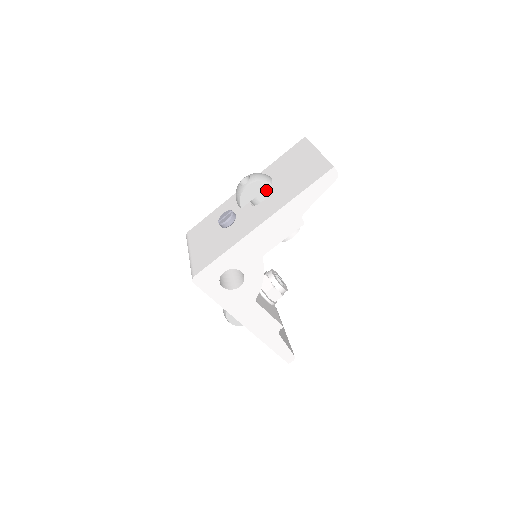
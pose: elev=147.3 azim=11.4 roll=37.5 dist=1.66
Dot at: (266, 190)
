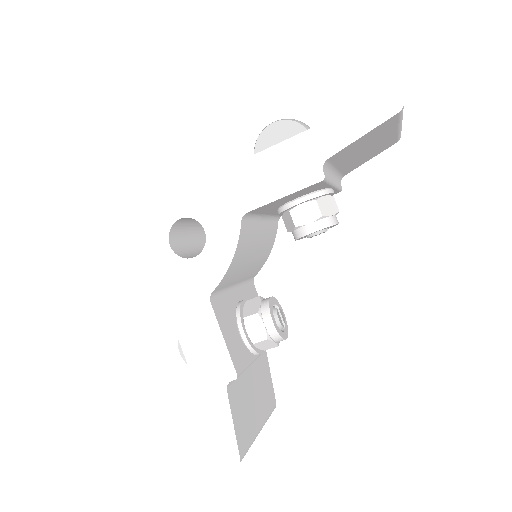
Dot at: occluded
